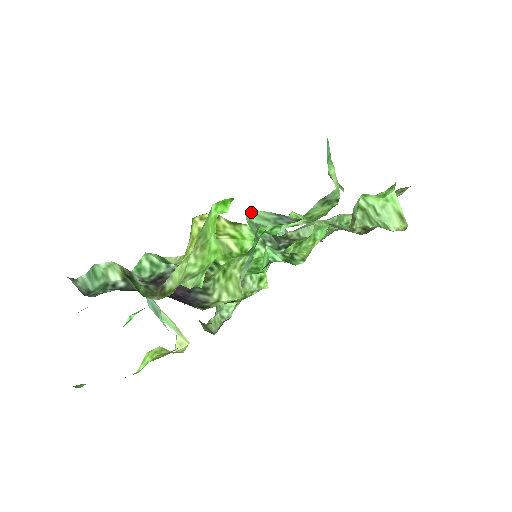
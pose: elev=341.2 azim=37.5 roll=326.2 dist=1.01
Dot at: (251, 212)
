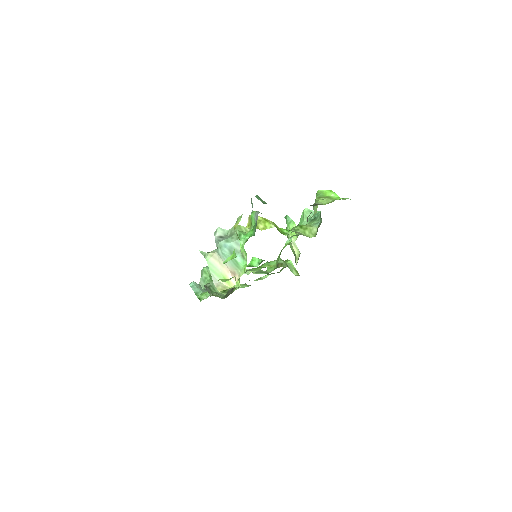
Dot at: (308, 209)
